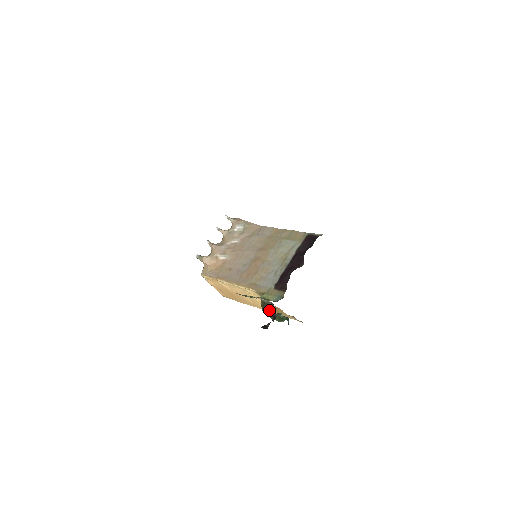
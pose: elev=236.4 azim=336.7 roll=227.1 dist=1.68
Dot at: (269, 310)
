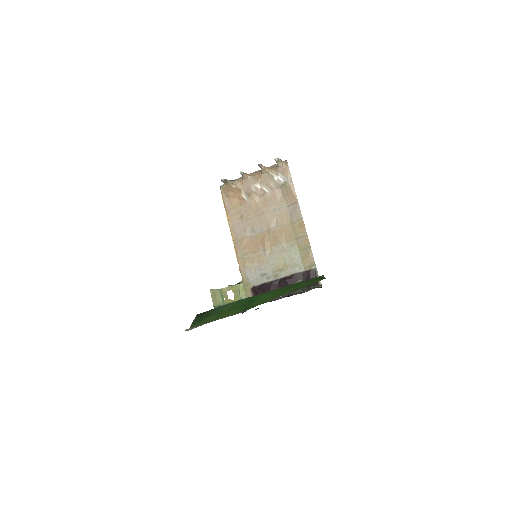
Dot at: occluded
